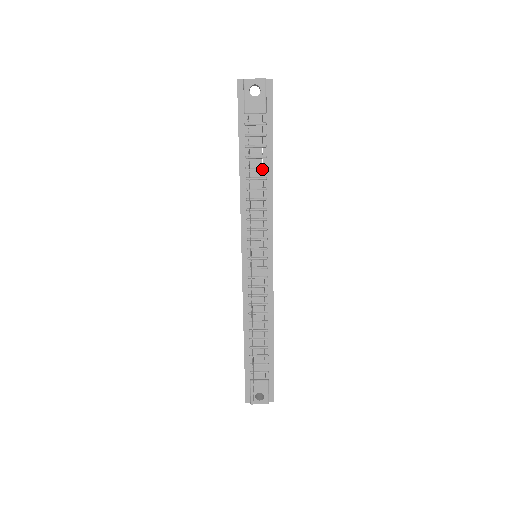
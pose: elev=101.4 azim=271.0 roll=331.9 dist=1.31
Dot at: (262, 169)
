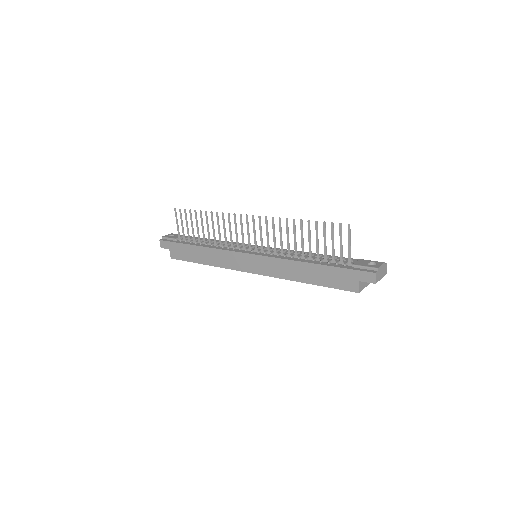
Dot at: occluded
